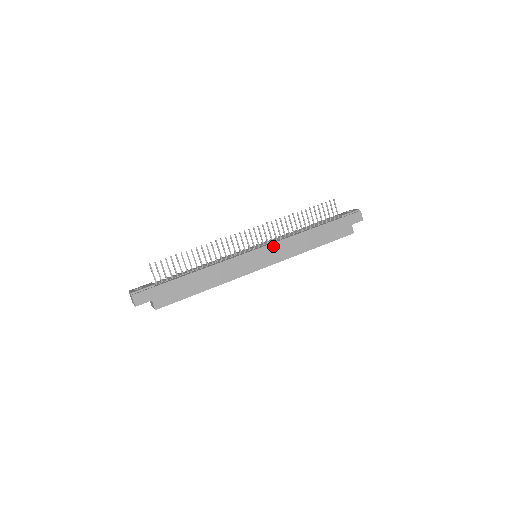
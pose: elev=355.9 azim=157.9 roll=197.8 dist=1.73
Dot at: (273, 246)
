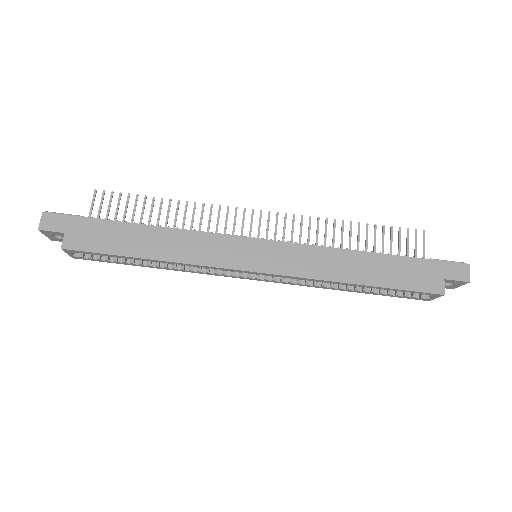
Dot at: (286, 247)
